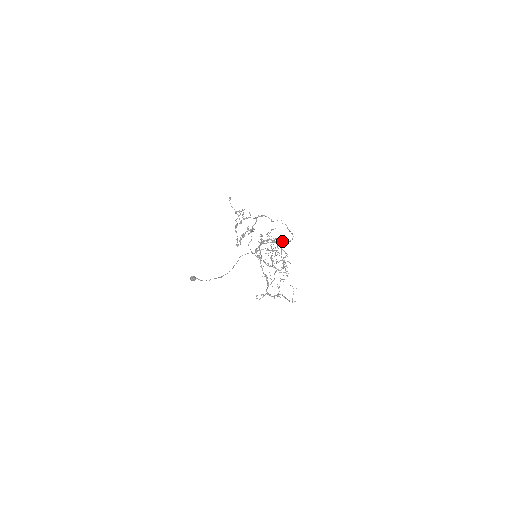
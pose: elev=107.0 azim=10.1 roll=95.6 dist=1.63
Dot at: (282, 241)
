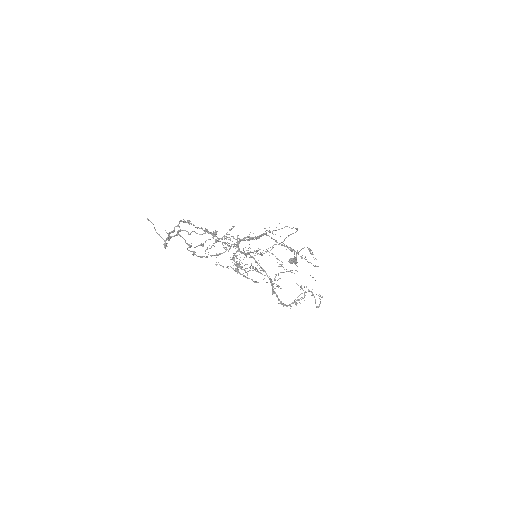
Dot at: (265, 233)
